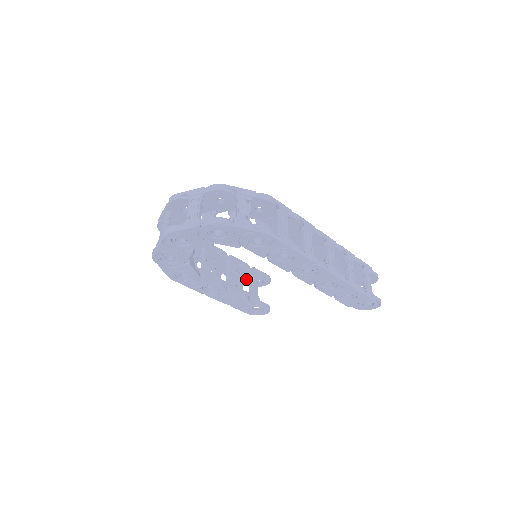
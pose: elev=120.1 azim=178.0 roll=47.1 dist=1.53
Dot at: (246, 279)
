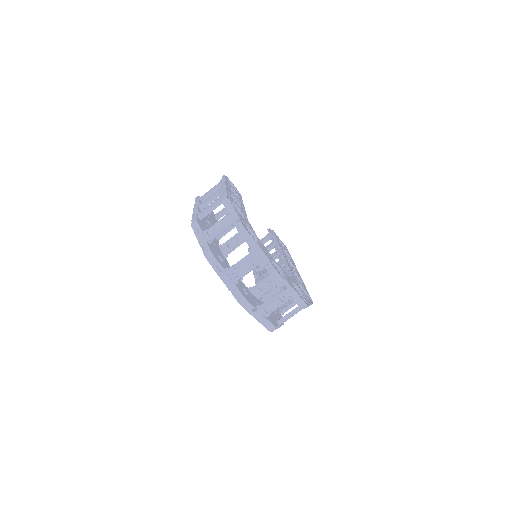
Dot at: occluded
